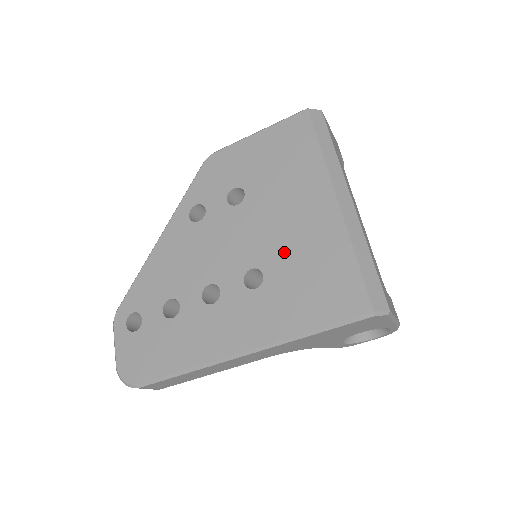
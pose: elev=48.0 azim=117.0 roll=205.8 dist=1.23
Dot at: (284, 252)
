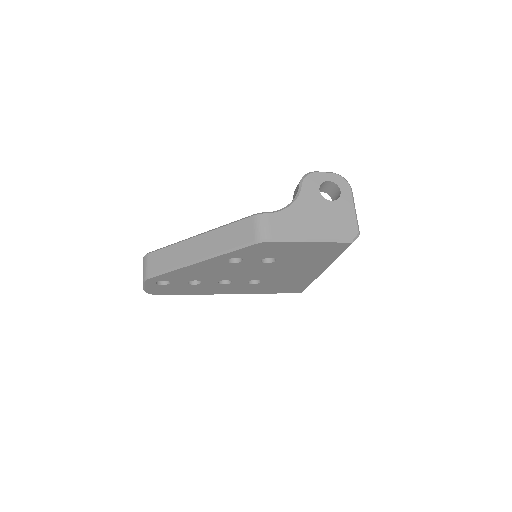
Dot at: (279, 279)
